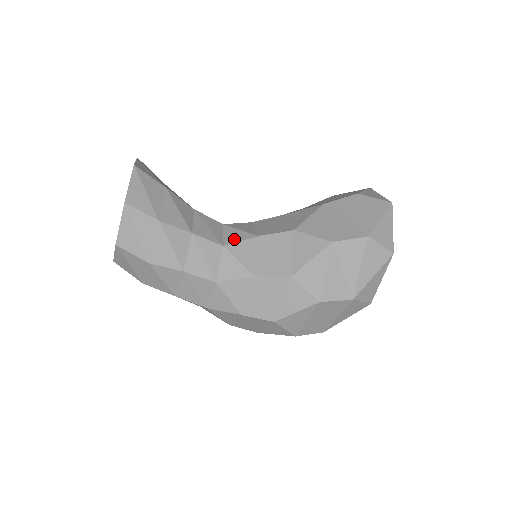
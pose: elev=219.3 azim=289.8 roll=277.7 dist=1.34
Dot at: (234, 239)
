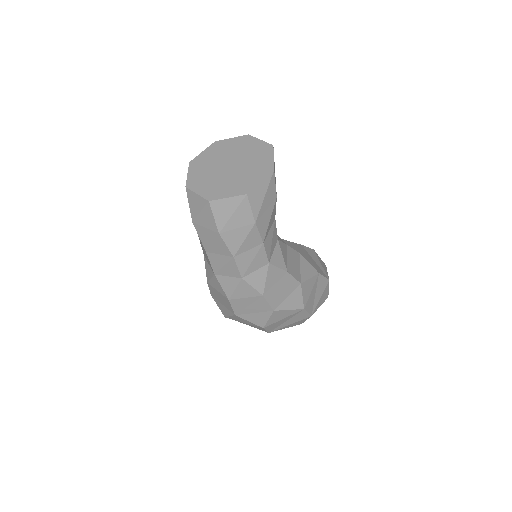
Dot at: (279, 238)
